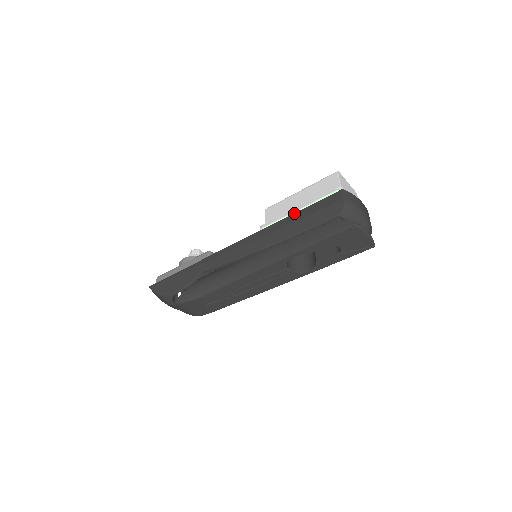
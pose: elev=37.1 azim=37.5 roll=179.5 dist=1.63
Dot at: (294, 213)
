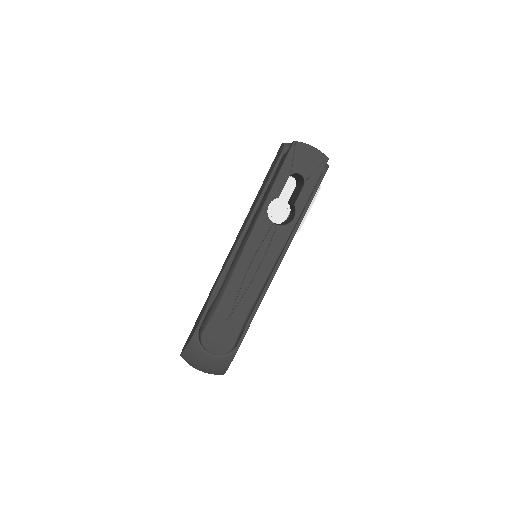
Dot at: occluded
